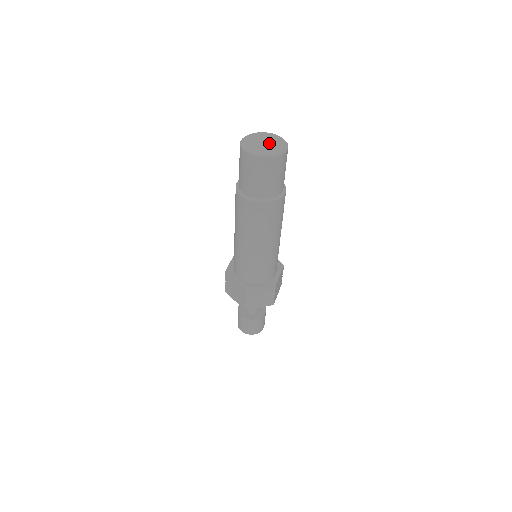
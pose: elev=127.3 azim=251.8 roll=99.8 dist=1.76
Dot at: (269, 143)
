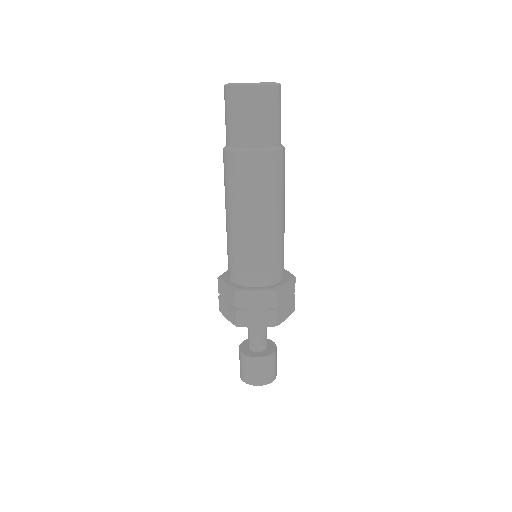
Dot at: occluded
